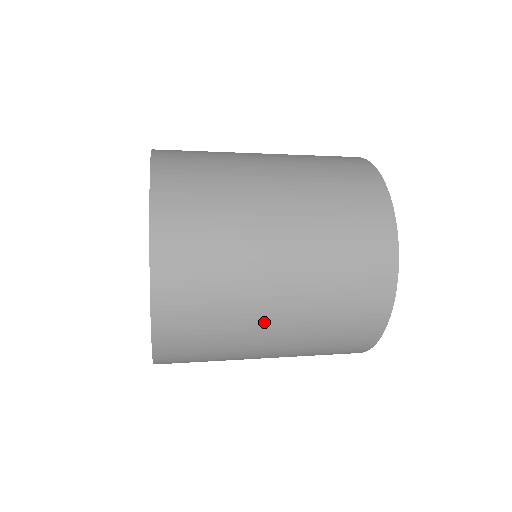
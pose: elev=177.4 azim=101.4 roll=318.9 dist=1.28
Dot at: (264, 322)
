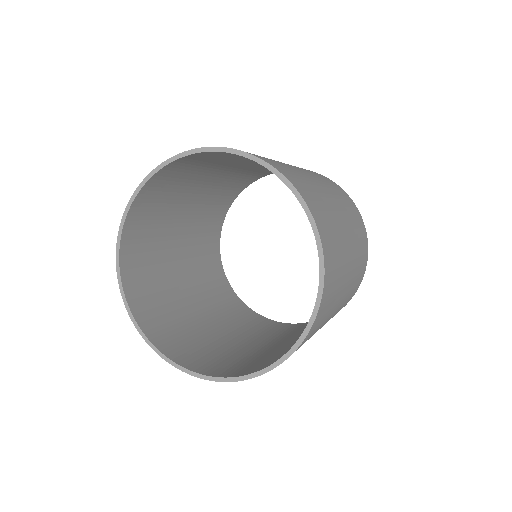
Dot at: occluded
